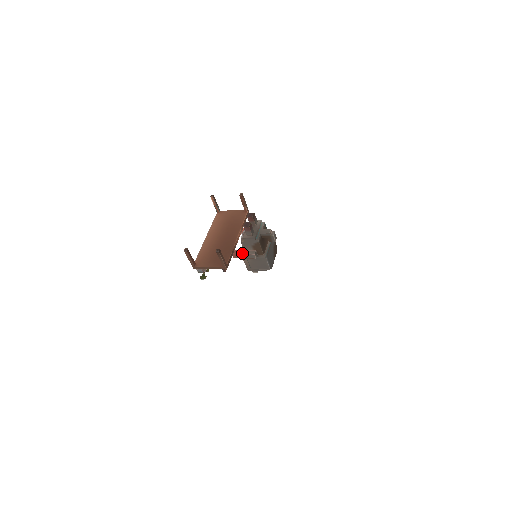
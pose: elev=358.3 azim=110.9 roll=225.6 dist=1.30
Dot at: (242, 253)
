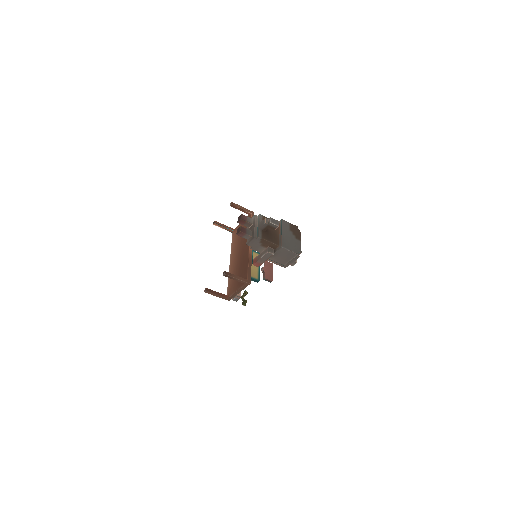
Dot at: (259, 258)
